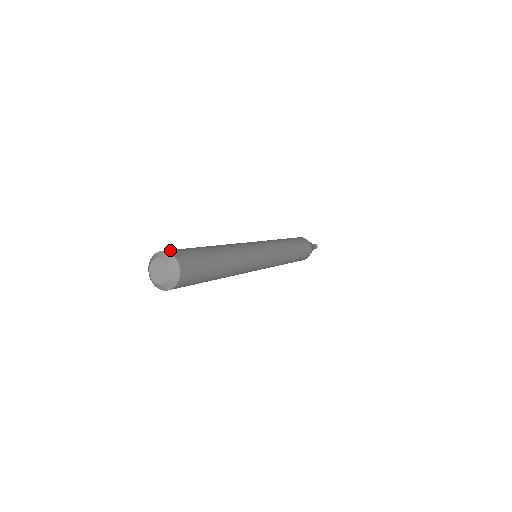
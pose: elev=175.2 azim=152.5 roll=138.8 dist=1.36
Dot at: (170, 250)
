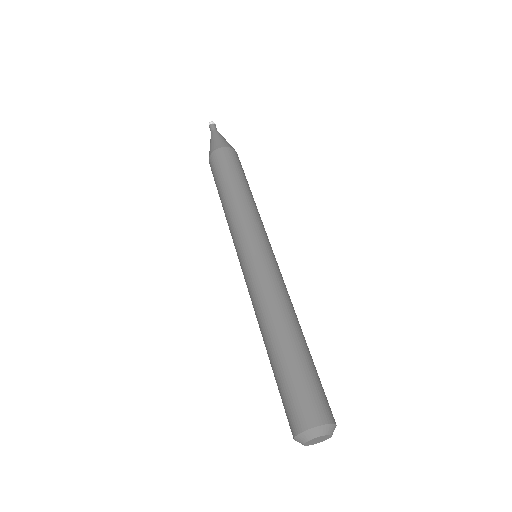
Dot at: (320, 416)
